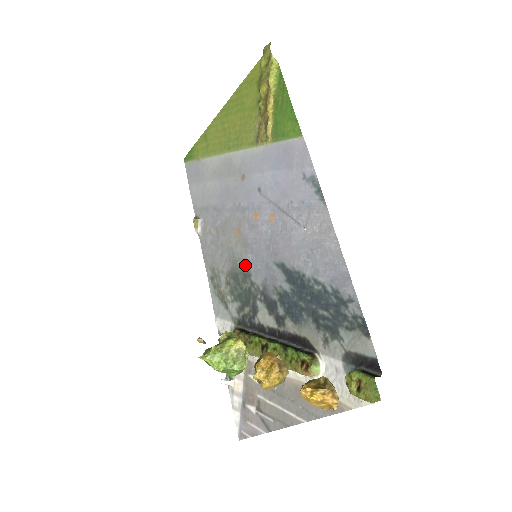
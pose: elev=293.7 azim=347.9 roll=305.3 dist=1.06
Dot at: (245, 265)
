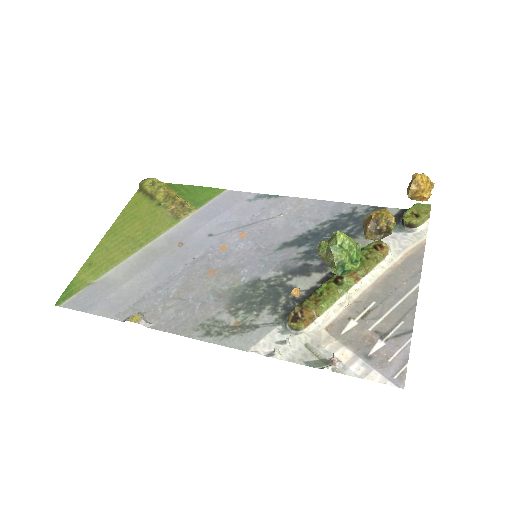
Dot at: (245, 280)
